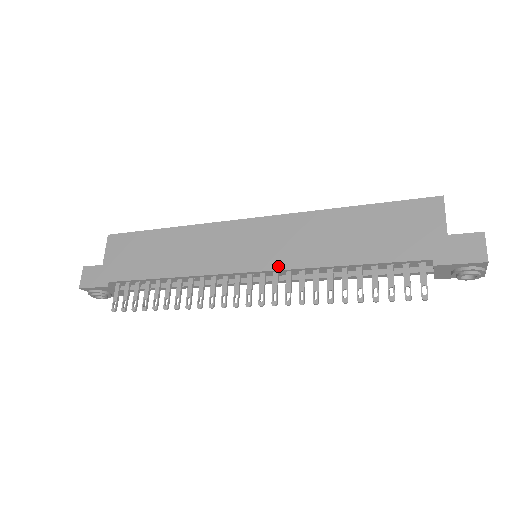
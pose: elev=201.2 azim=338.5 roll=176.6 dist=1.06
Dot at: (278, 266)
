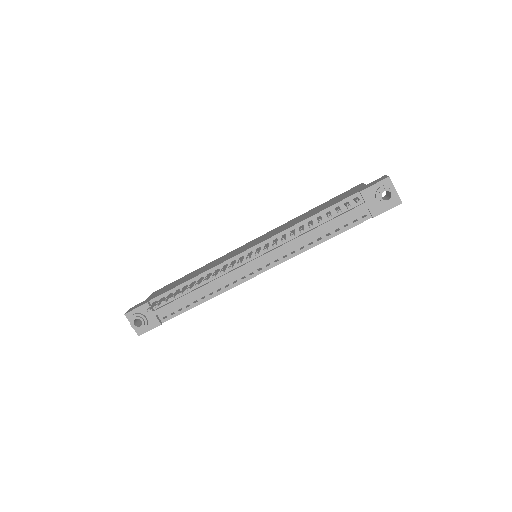
Dot at: (268, 238)
